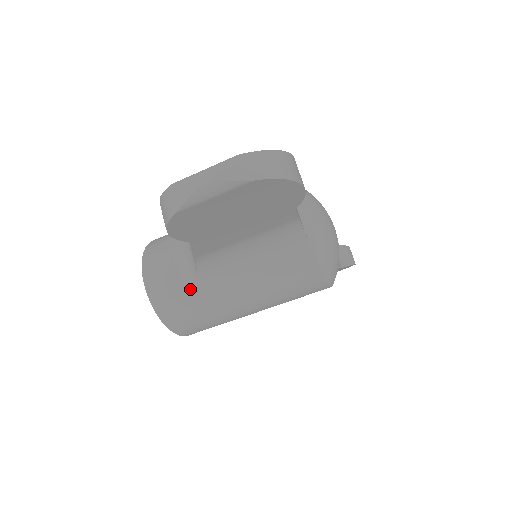
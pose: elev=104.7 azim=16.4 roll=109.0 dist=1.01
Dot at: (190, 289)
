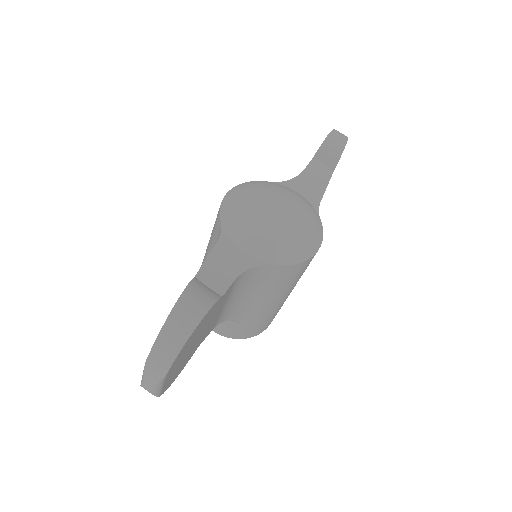
Dot at: (237, 323)
